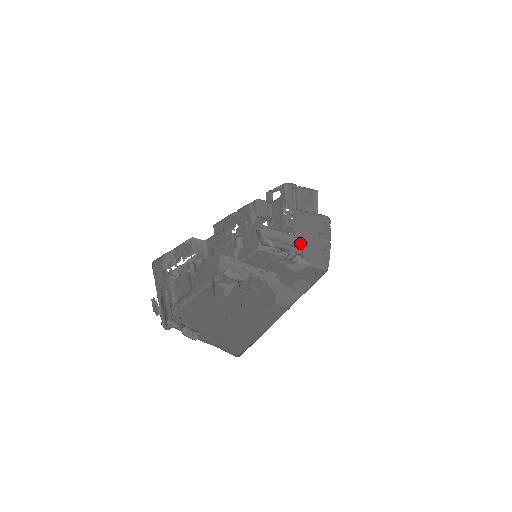
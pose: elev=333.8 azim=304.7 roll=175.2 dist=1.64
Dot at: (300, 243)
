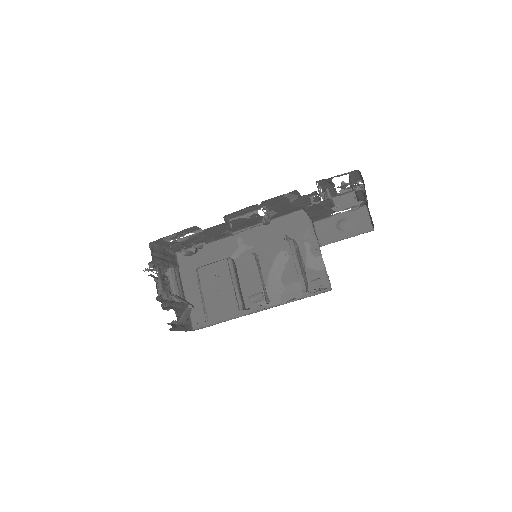
Dot at: (266, 299)
